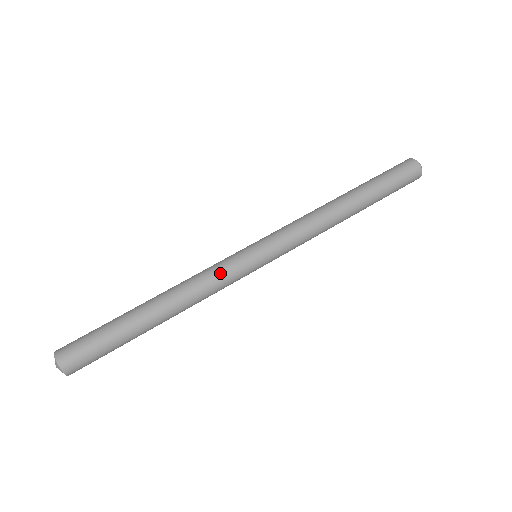
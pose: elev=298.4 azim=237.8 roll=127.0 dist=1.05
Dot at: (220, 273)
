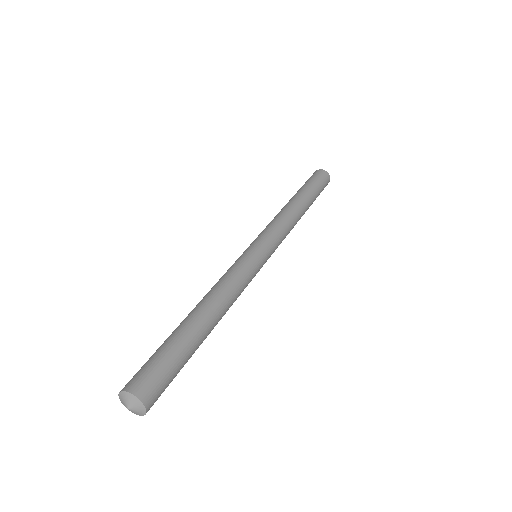
Dot at: (231, 268)
